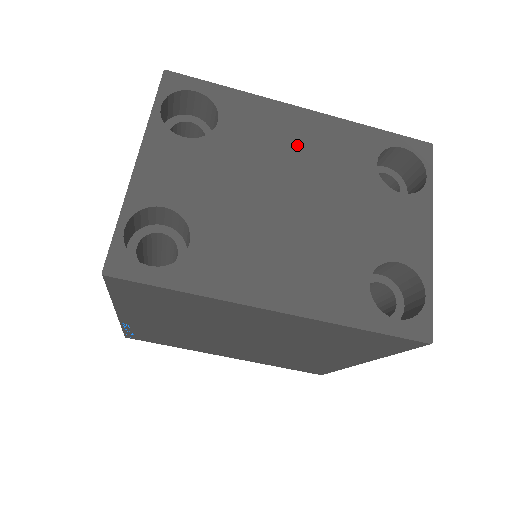
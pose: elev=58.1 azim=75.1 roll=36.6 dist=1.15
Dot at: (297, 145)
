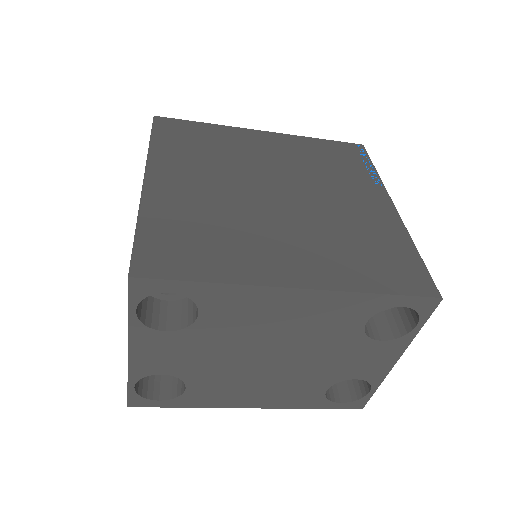
Dot at: (282, 321)
